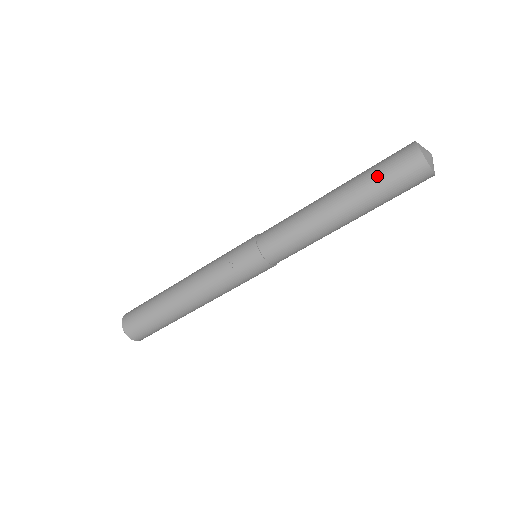
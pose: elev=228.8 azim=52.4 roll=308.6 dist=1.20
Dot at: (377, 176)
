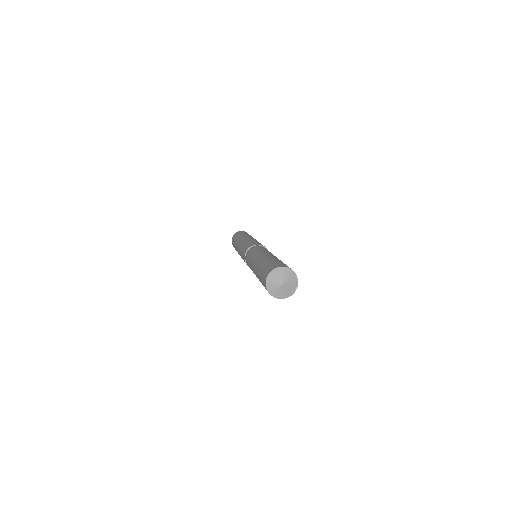
Dot at: occluded
